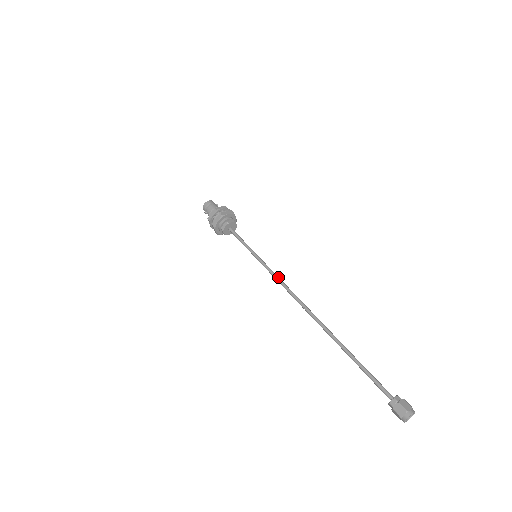
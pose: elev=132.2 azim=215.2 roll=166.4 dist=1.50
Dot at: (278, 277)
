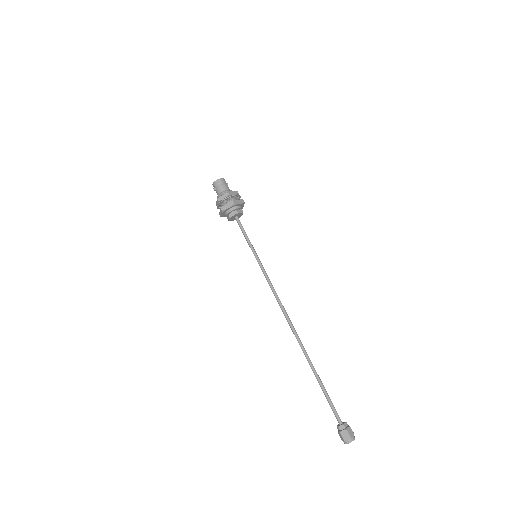
Dot at: occluded
